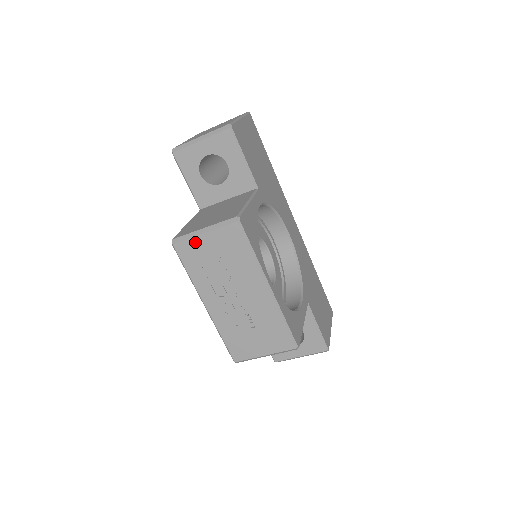
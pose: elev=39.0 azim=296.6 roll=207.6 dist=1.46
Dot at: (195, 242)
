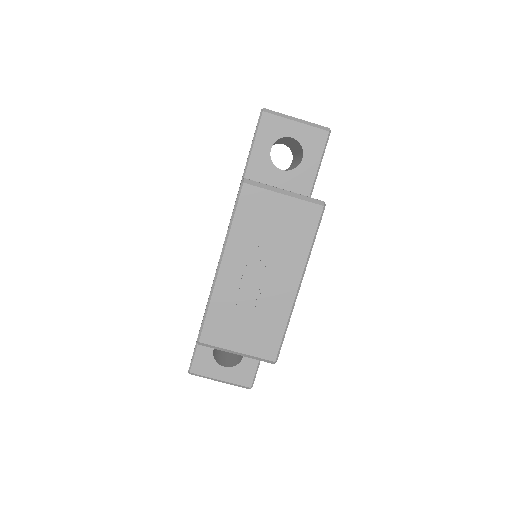
Dot at: (268, 196)
